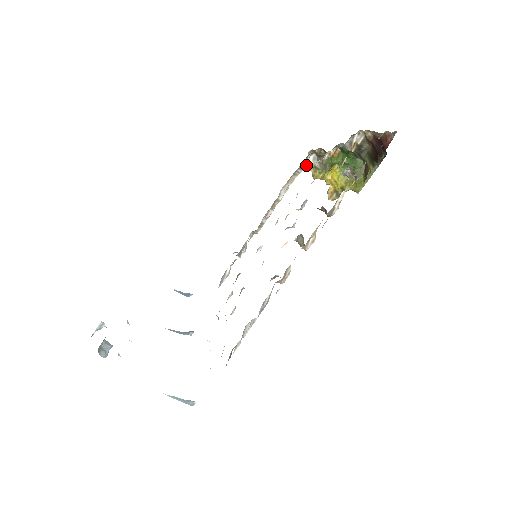
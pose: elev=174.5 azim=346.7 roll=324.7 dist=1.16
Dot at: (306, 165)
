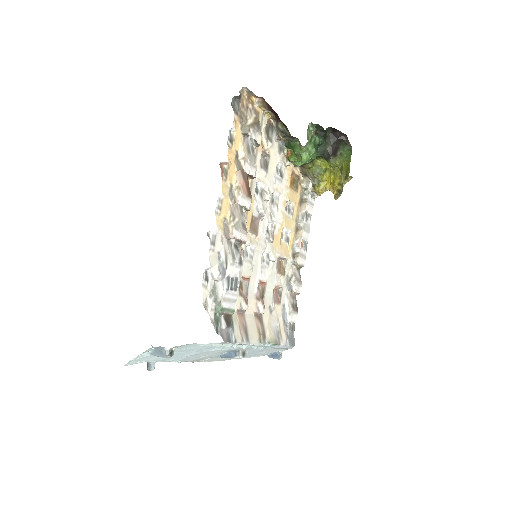
Dot at: (308, 190)
